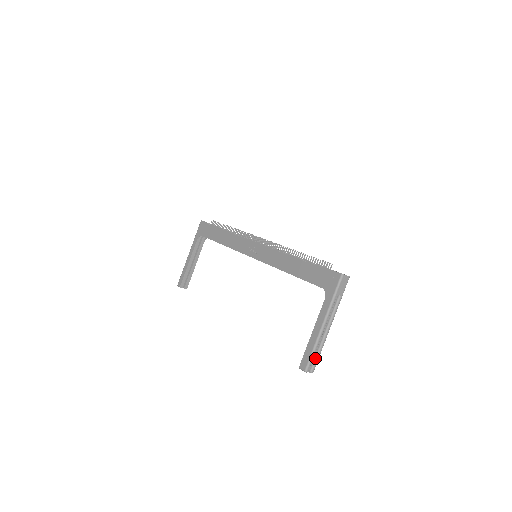
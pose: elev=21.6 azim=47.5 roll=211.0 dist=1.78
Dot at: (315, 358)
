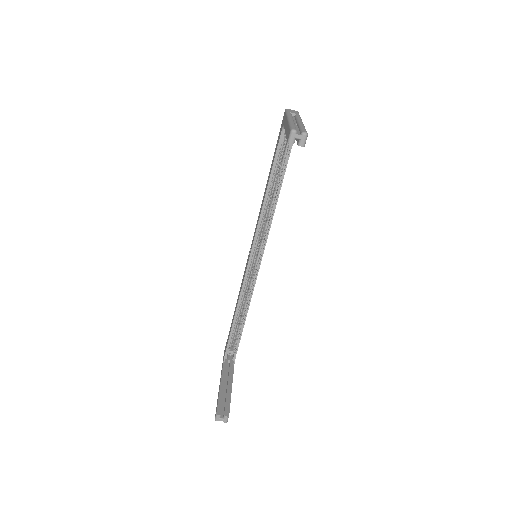
Dot at: (300, 129)
